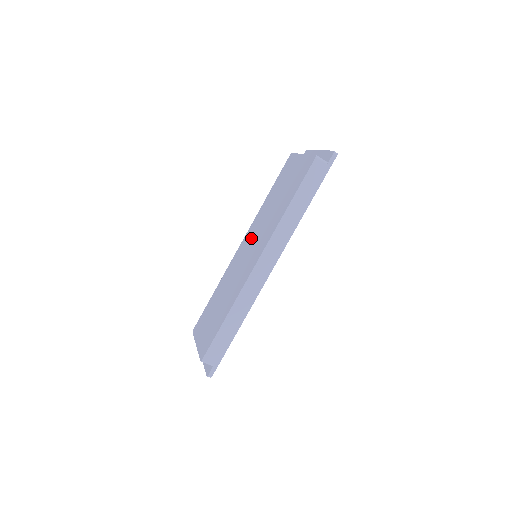
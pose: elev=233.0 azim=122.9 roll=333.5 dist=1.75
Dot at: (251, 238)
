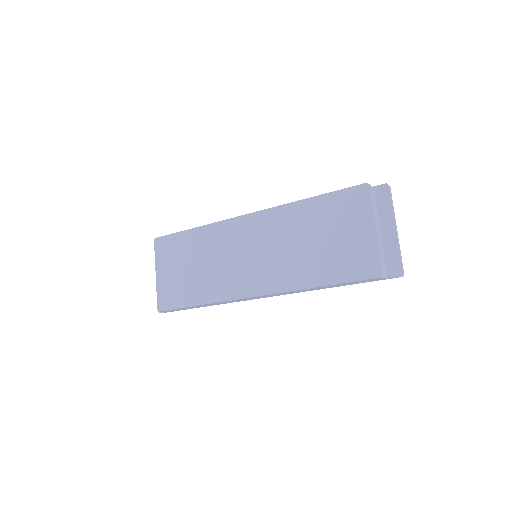
Dot at: (262, 238)
